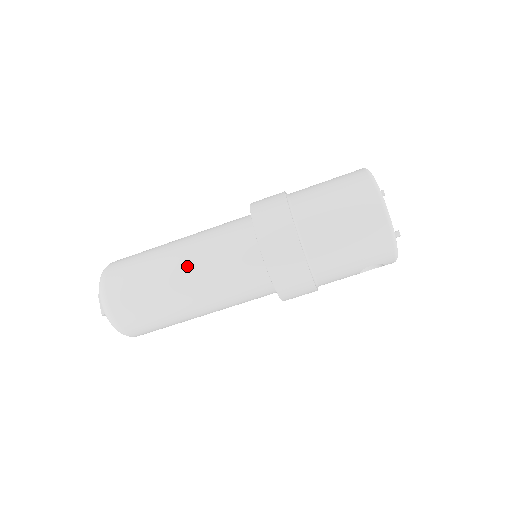
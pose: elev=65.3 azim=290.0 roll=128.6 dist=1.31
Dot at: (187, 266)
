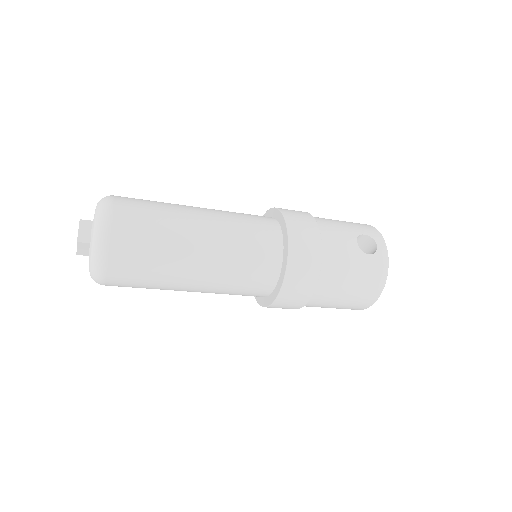
Dot at: (200, 288)
